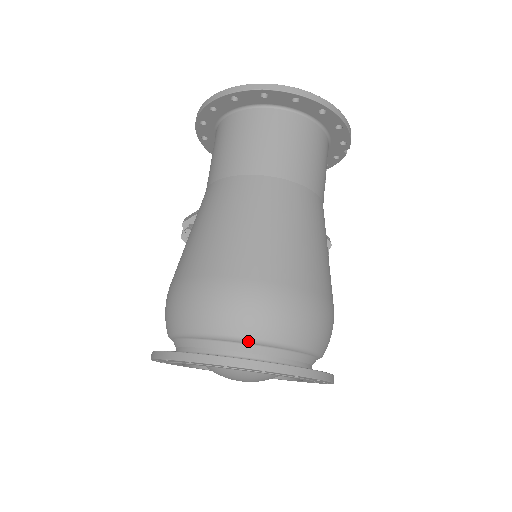
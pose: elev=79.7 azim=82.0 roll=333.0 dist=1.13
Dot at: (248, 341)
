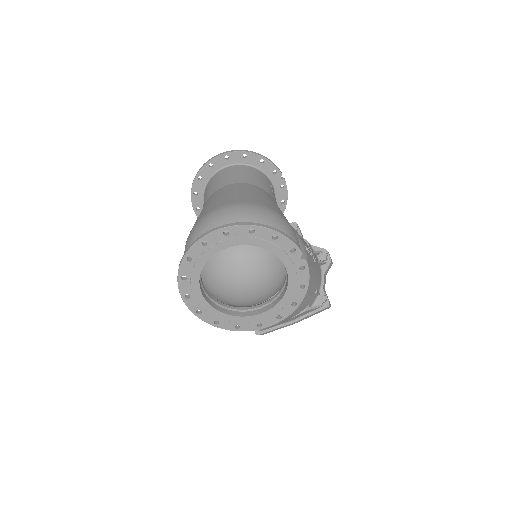
Dot at: occluded
